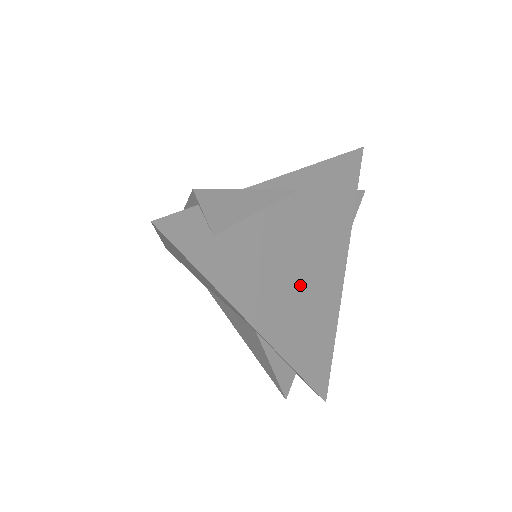
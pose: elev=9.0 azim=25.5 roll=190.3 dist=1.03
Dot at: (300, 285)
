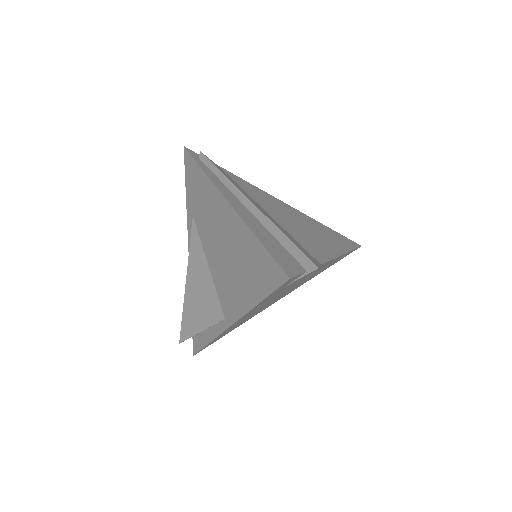
Dot at: occluded
